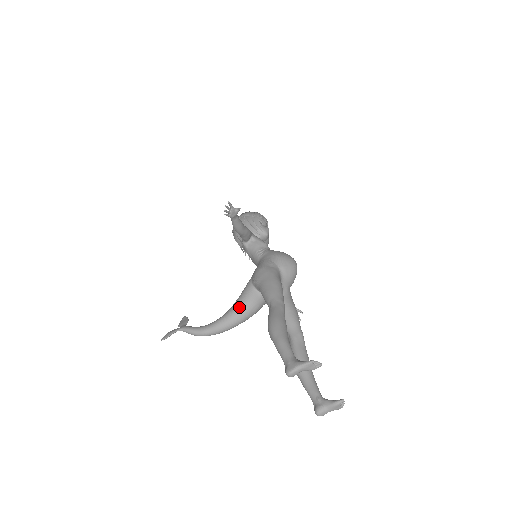
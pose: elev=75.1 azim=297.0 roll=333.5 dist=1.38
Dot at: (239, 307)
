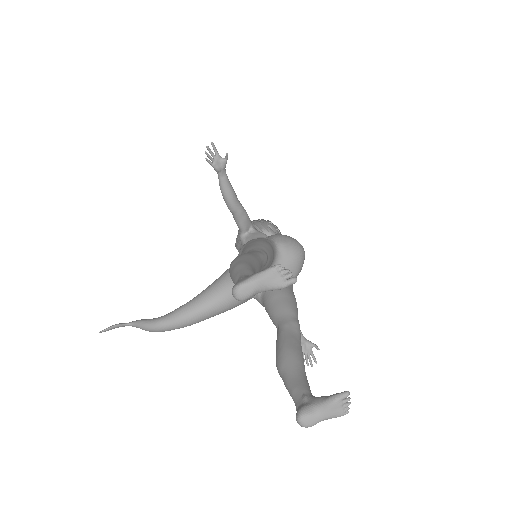
Dot at: (212, 287)
